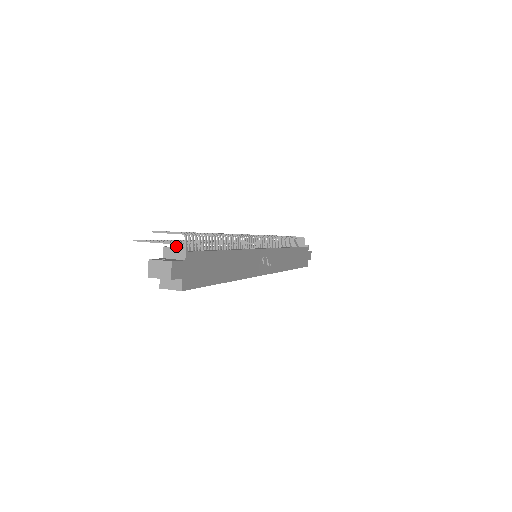
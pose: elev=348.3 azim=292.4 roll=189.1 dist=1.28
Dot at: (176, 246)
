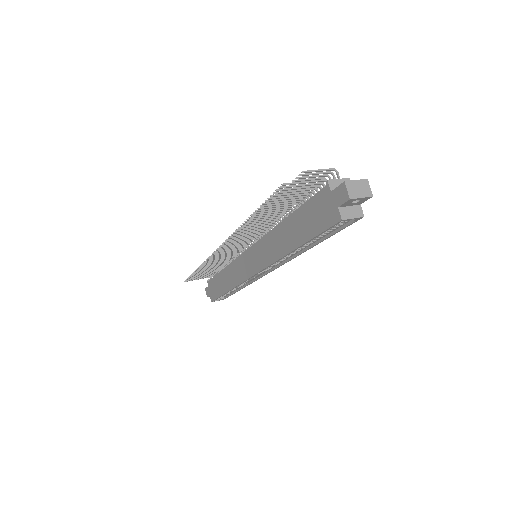
Dot at: (324, 185)
